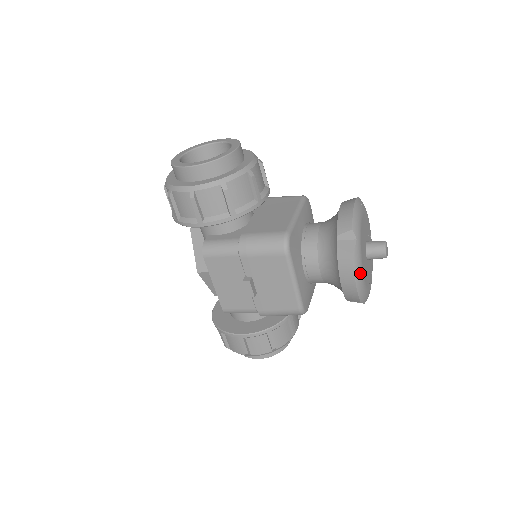
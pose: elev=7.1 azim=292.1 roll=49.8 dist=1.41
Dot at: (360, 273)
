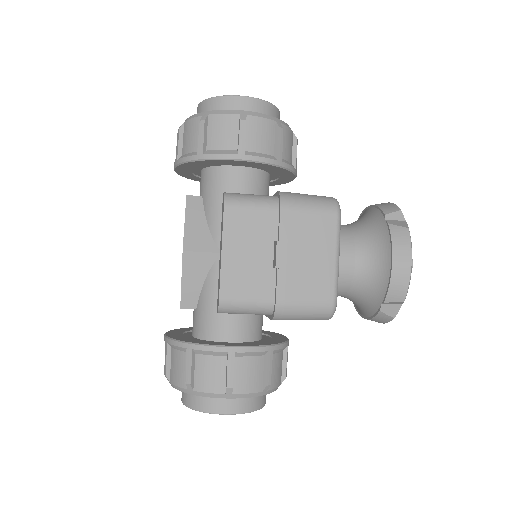
Dot at: occluded
